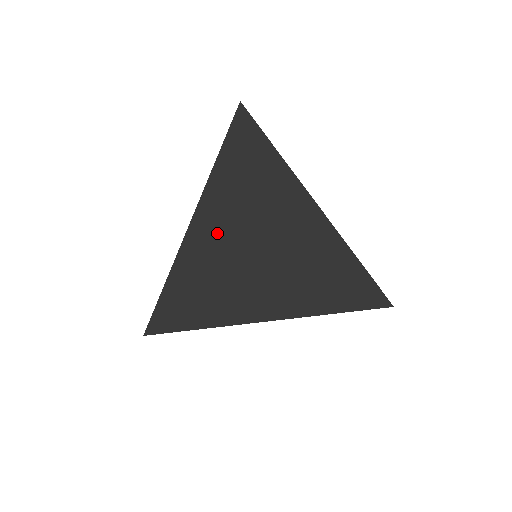
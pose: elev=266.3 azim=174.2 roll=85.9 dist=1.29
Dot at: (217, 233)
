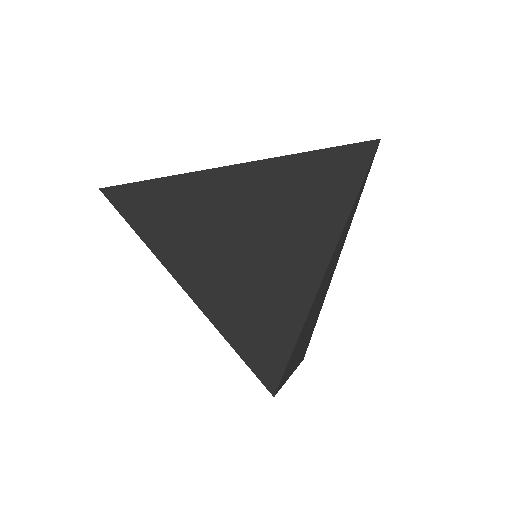
Dot at: (235, 192)
